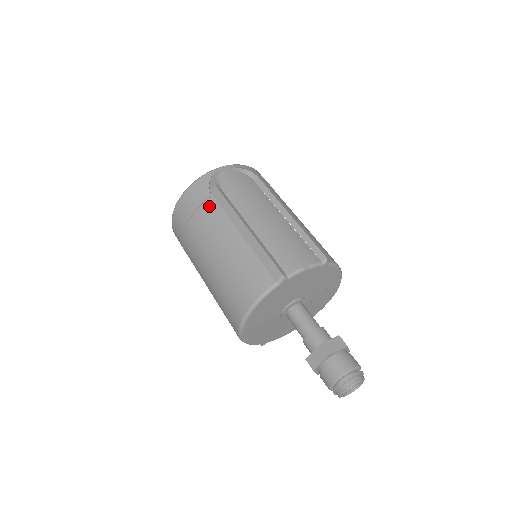
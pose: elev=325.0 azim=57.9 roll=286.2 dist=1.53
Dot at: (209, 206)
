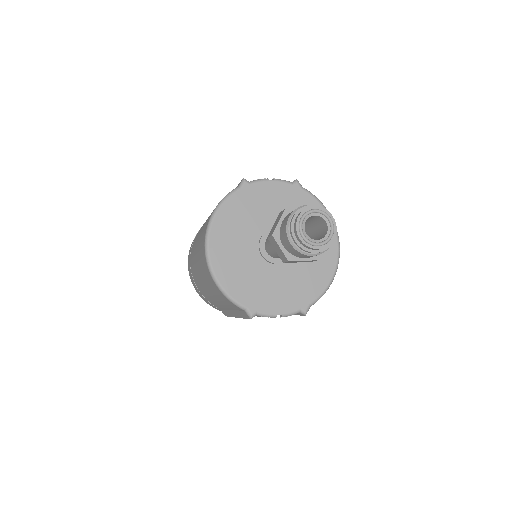
Dot at: occluded
